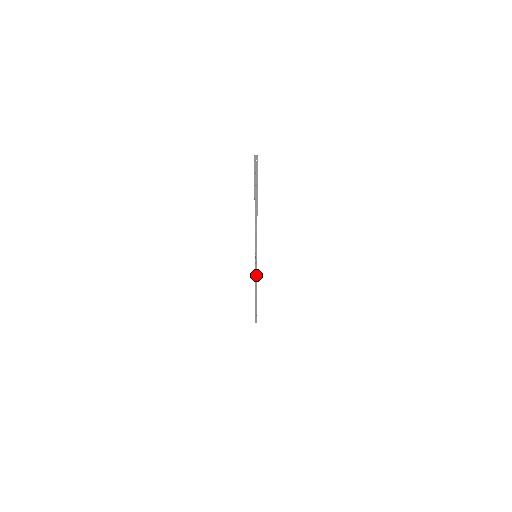
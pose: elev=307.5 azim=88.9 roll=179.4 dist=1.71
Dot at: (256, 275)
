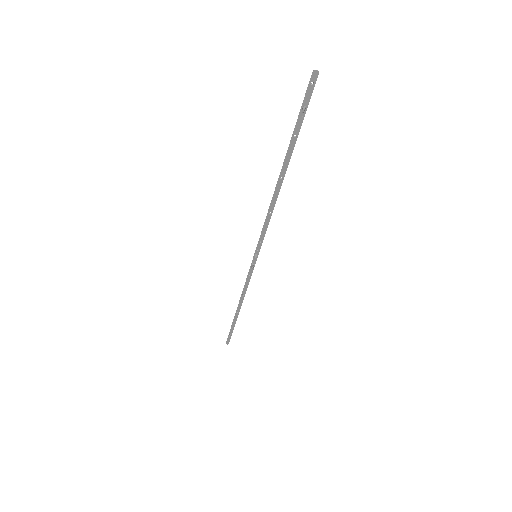
Dot at: (247, 283)
